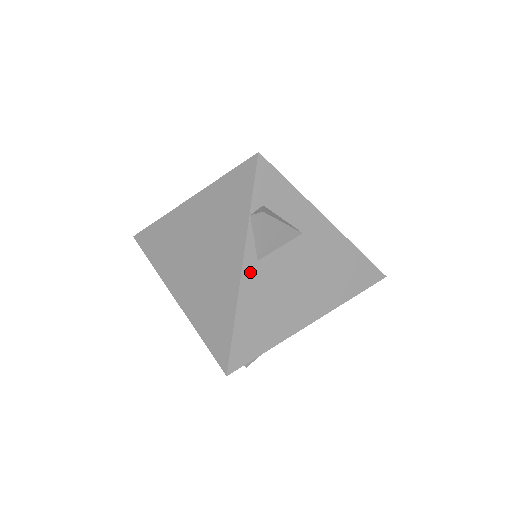
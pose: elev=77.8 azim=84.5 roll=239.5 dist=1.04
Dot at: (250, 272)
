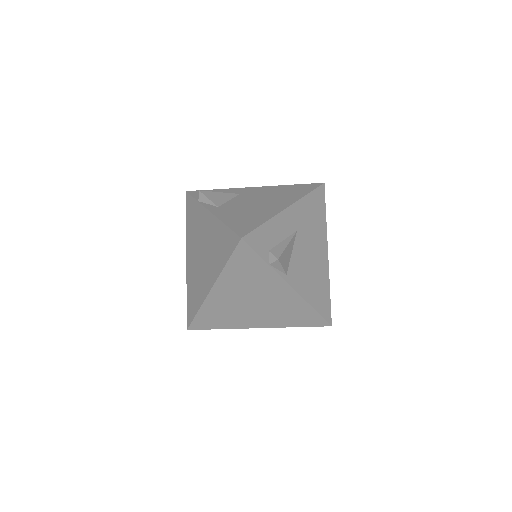
Dot at: (217, 211)
